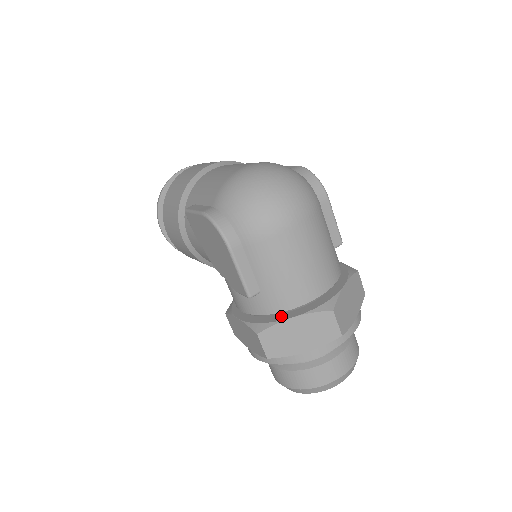
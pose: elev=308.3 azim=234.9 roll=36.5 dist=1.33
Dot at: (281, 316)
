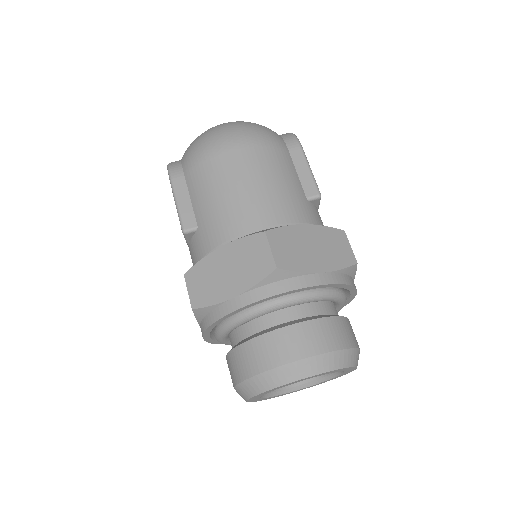
Dot at: occluded
